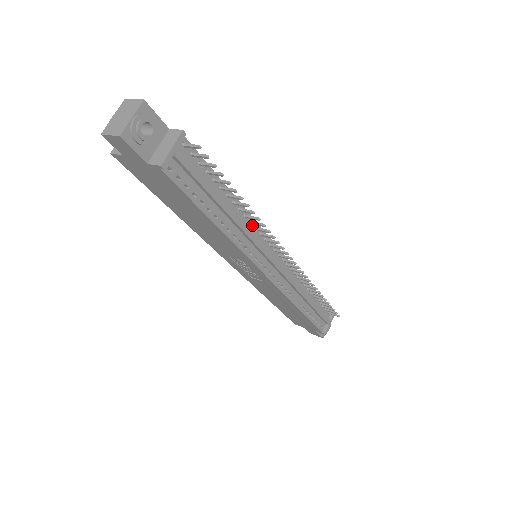
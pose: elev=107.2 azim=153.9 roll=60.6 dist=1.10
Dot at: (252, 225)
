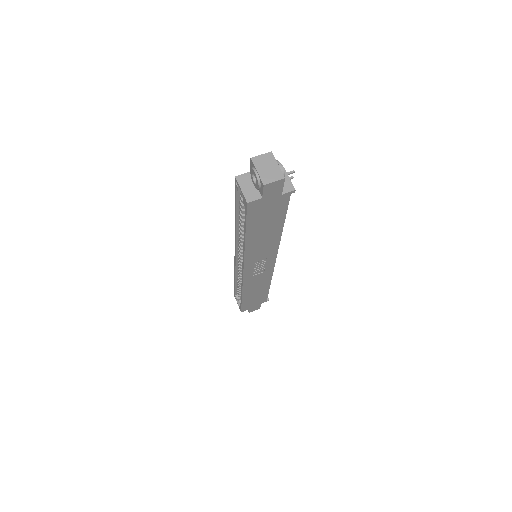
Dot at: occluded
